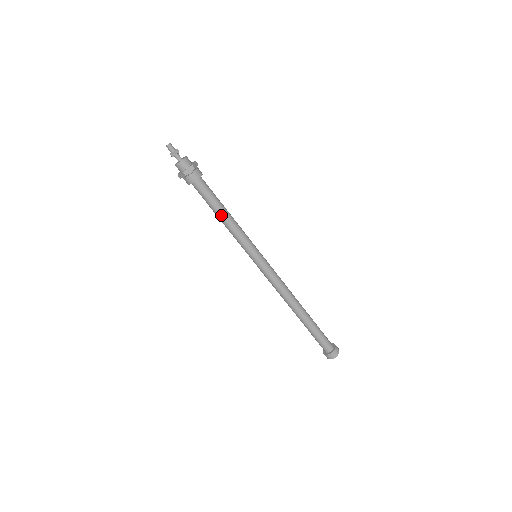
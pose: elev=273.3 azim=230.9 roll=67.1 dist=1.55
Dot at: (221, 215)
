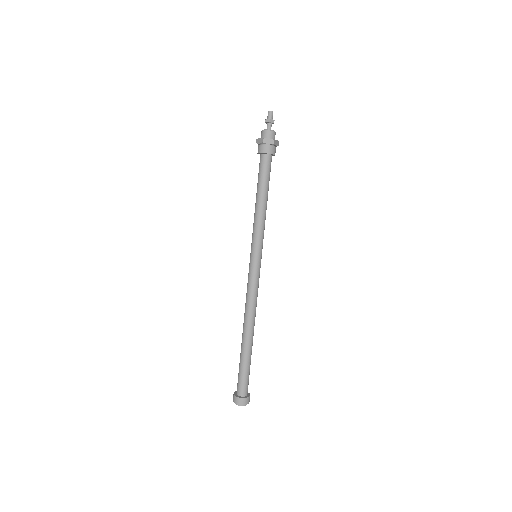
Dot at: (260, 197)
